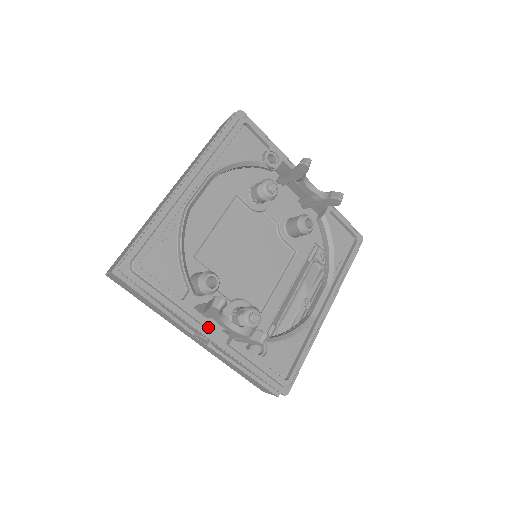
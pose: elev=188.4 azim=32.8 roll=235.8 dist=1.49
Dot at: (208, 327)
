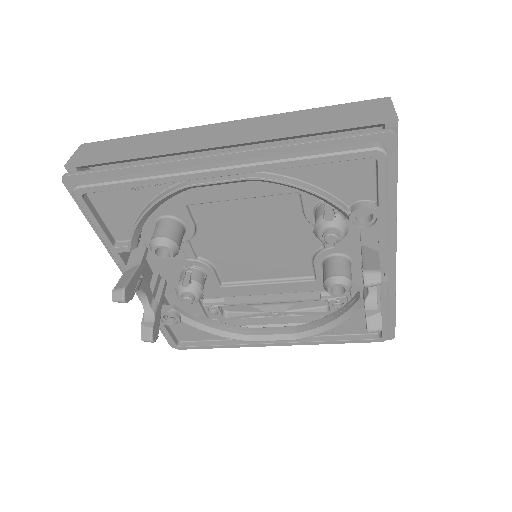
Dot at: occluded
